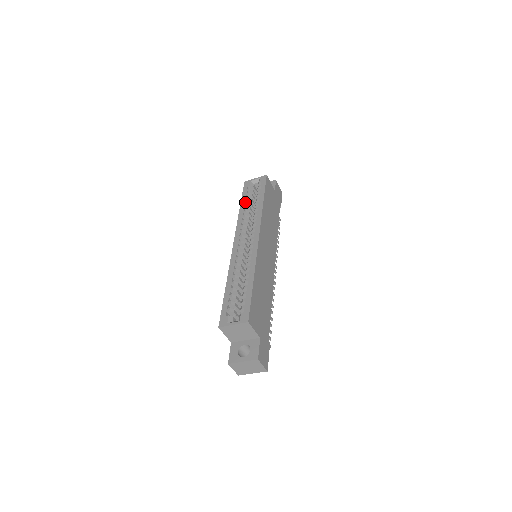
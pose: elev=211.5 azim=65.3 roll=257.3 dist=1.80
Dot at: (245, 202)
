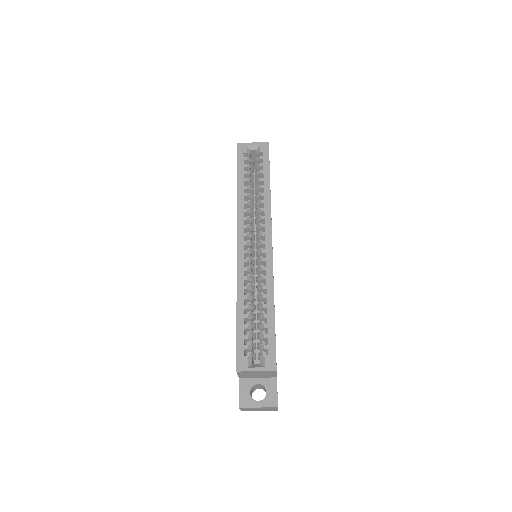
Dot at: (244, 179)
